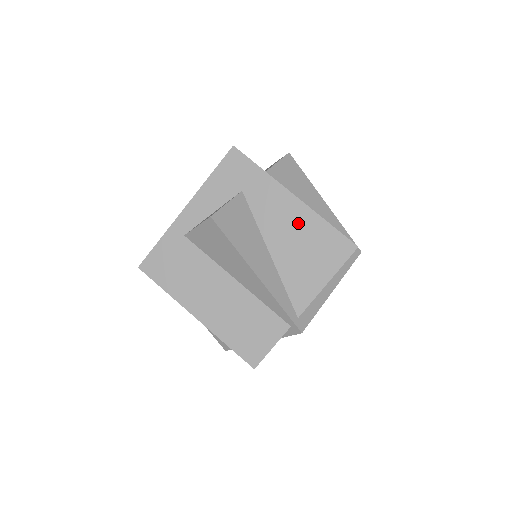
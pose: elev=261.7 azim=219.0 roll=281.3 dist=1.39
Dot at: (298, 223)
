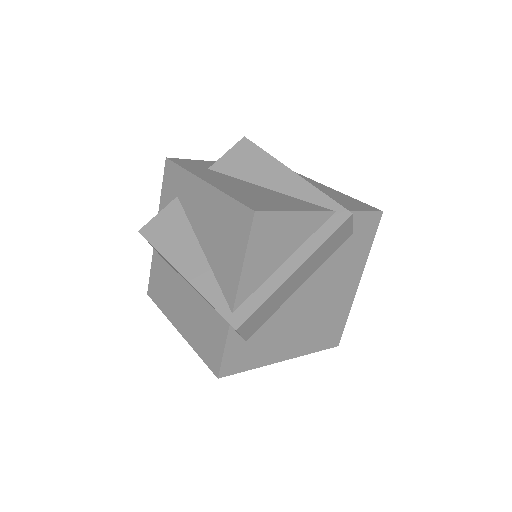
Dot at: (211, 208)
